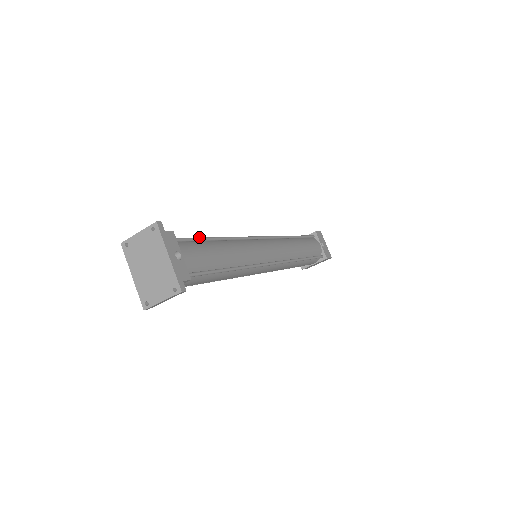
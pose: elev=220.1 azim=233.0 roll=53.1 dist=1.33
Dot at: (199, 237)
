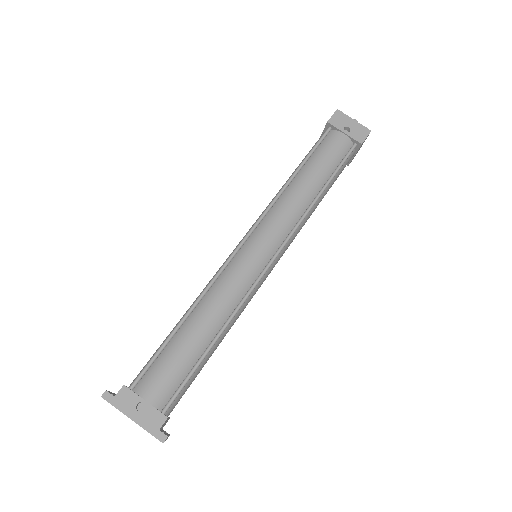
Dot at: occluded
